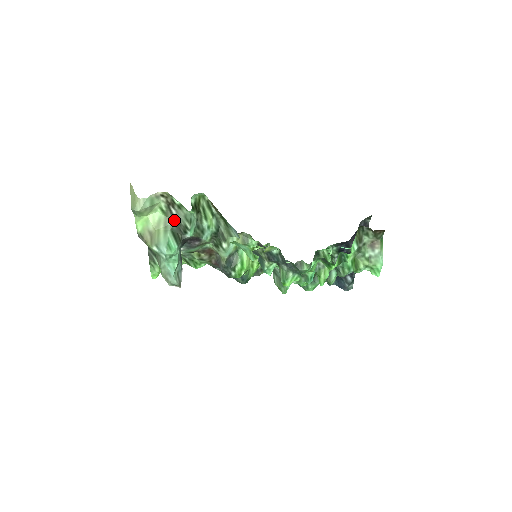
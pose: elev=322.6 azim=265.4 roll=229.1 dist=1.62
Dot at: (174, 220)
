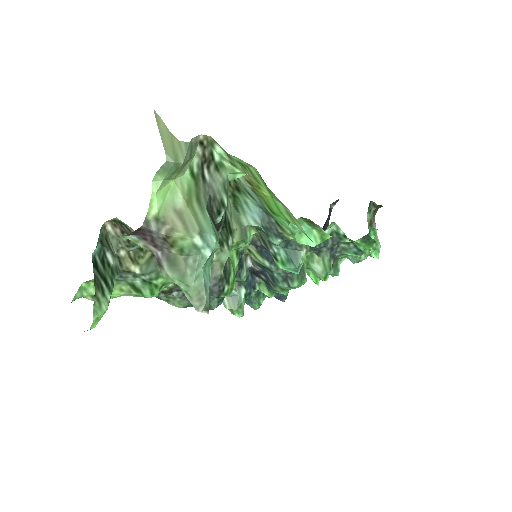
Dot at: (206, 191)
